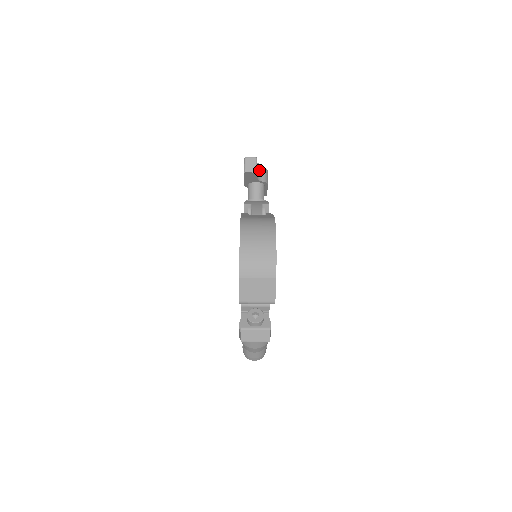
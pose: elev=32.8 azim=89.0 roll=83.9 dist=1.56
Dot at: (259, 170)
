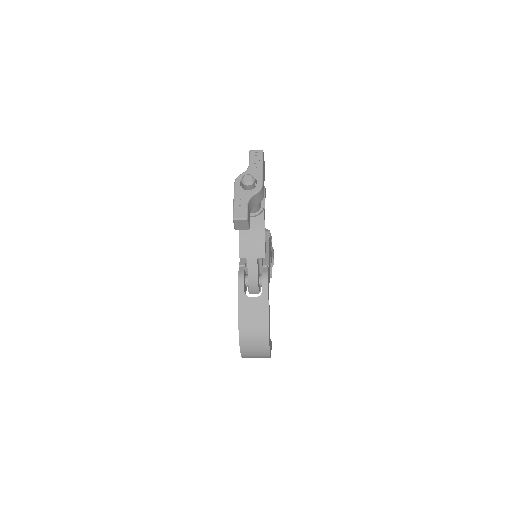
Dot at: (252, 200)
